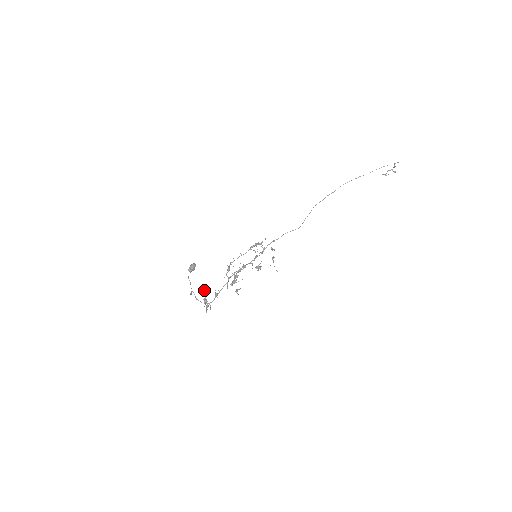
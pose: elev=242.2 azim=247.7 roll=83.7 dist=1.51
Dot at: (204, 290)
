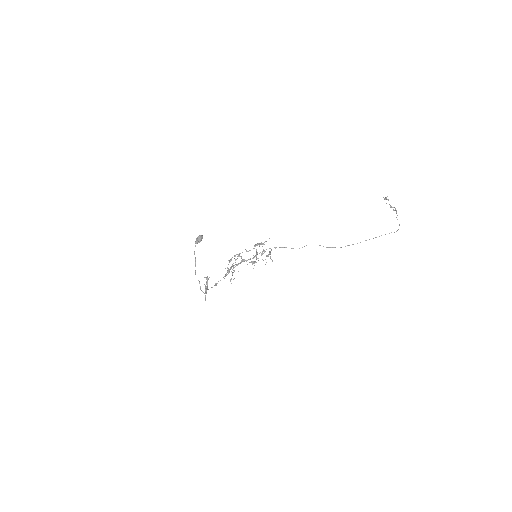
Dot at: (207, 278)
